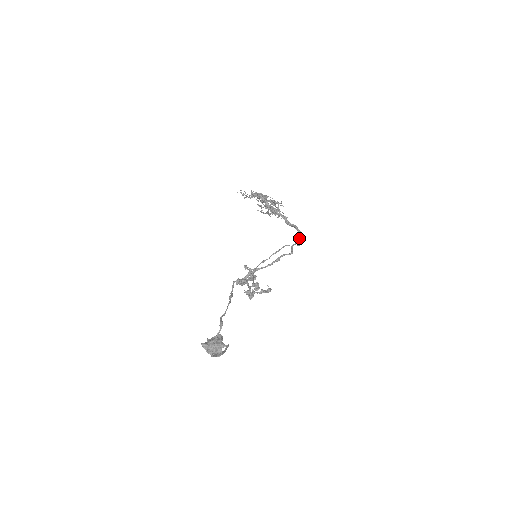
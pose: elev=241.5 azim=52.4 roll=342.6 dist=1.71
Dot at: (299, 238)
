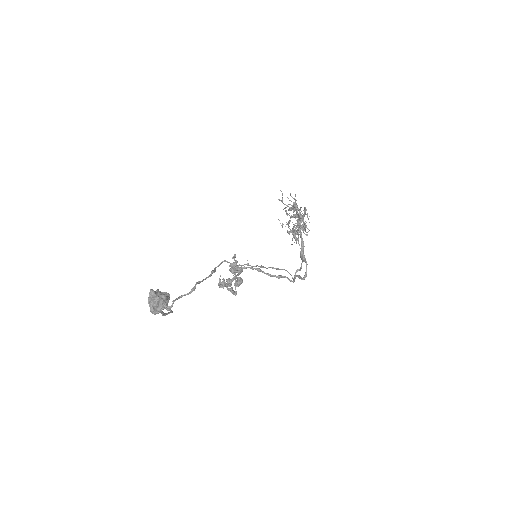
Dot at: occluded
